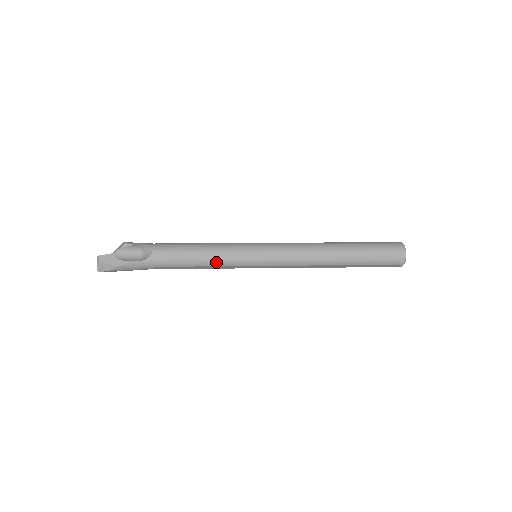
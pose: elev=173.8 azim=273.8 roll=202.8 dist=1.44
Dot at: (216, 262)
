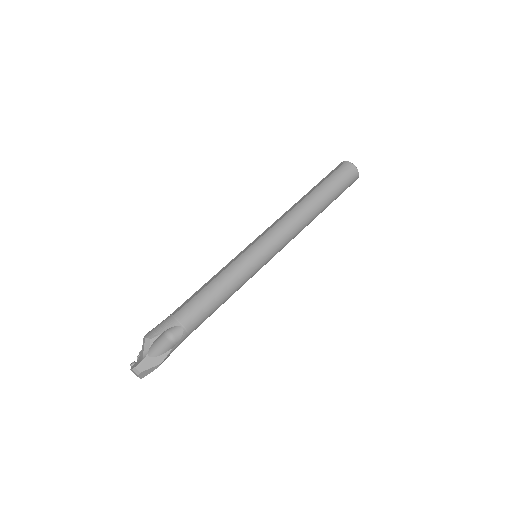
Dot at: (236, 289)
